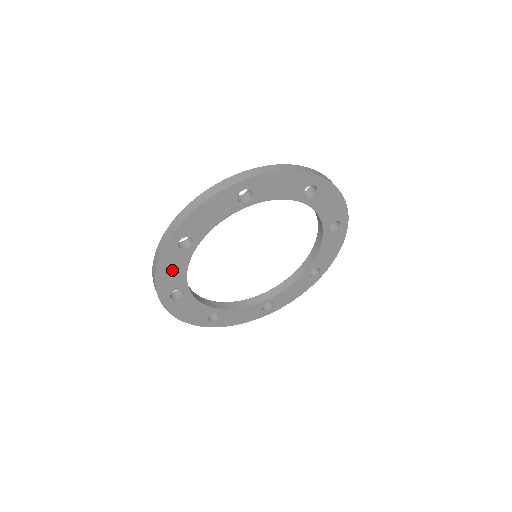
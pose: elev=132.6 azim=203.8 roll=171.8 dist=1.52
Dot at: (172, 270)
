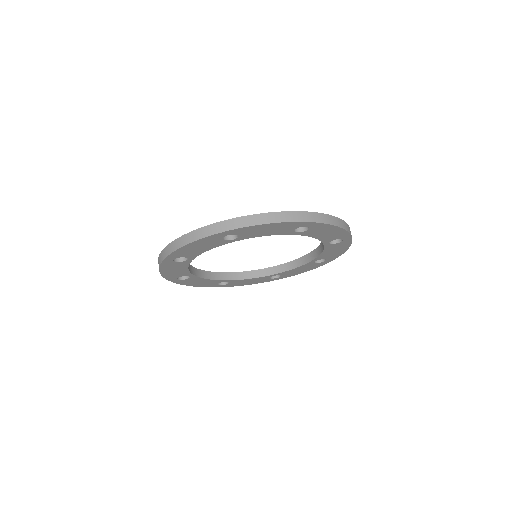
Dot at: (198, 282)
